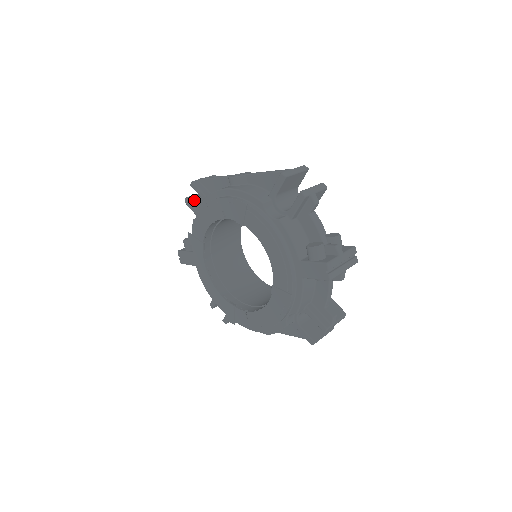
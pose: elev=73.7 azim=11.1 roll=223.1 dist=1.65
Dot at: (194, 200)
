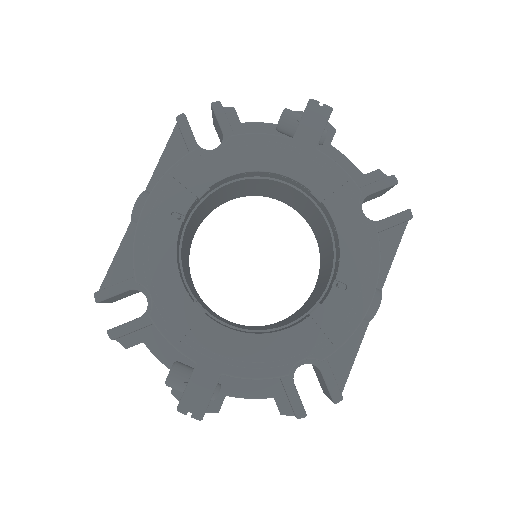
Dot at: occluded
